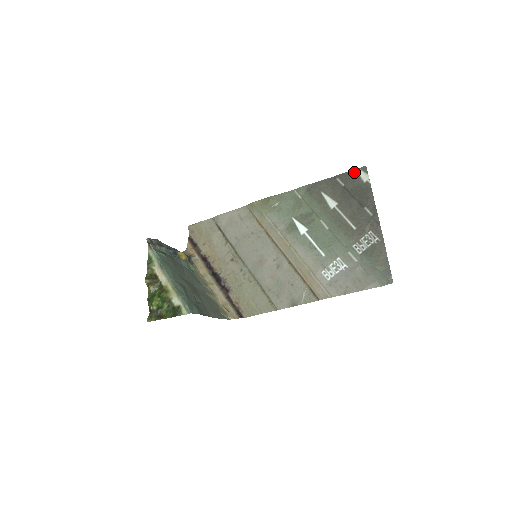
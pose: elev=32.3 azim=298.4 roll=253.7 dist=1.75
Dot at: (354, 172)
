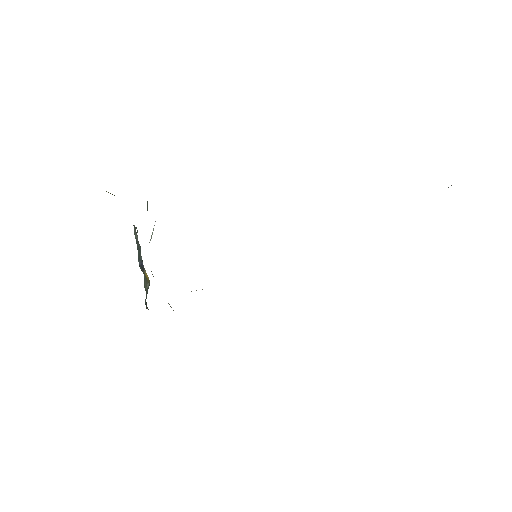
Dot at: occluded
